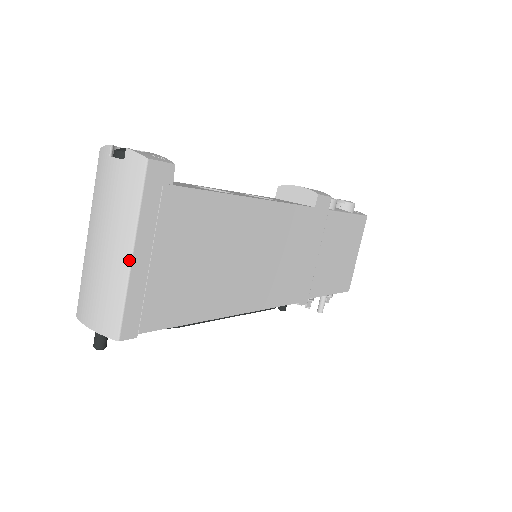
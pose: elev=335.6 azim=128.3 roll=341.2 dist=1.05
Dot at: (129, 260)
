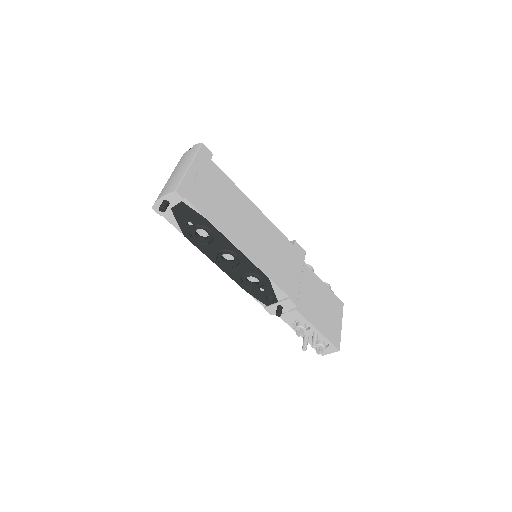
Dot at: (187, 167)
